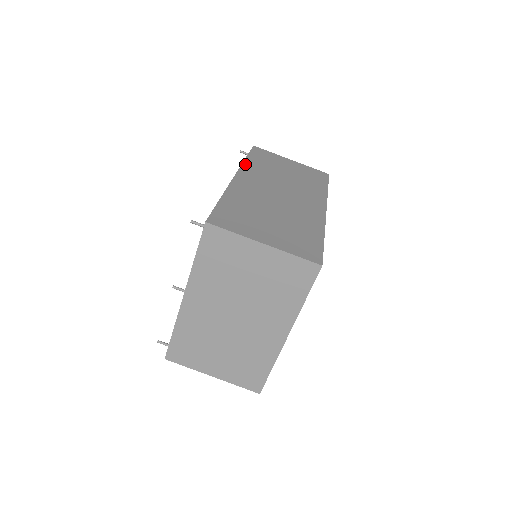
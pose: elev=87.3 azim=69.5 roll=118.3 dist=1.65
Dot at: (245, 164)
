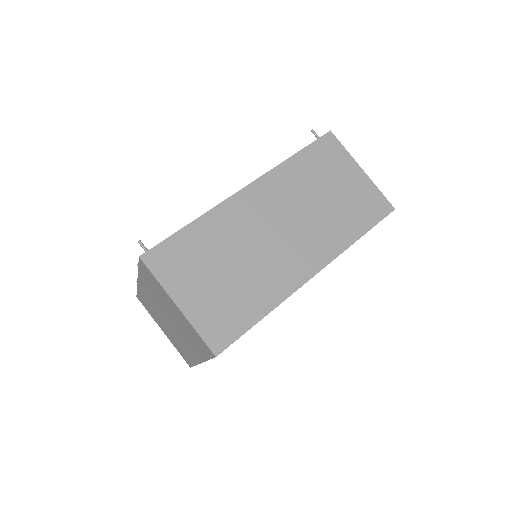
Dot at: (280, 167)
